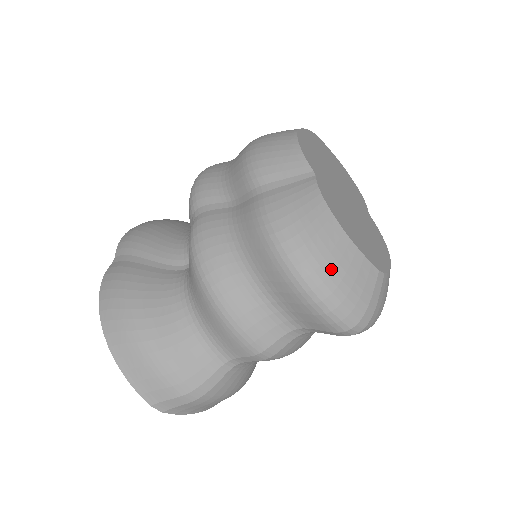
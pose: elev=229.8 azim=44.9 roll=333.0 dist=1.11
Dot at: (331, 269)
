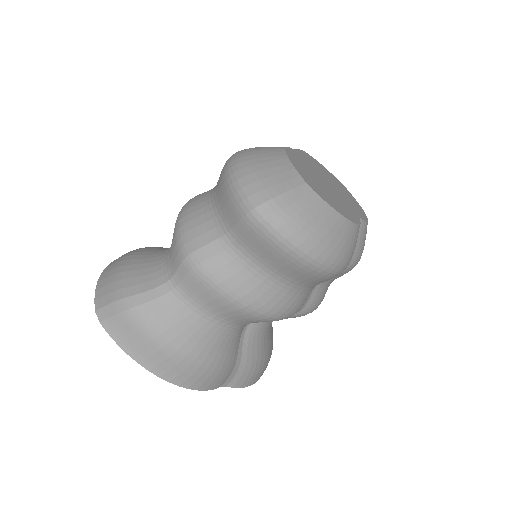
Dot at: (257, 163)
